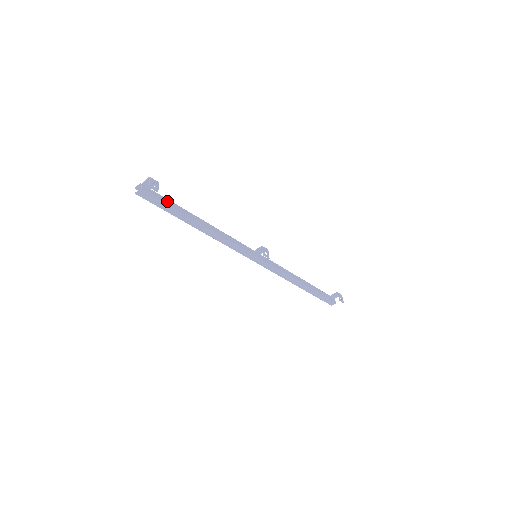
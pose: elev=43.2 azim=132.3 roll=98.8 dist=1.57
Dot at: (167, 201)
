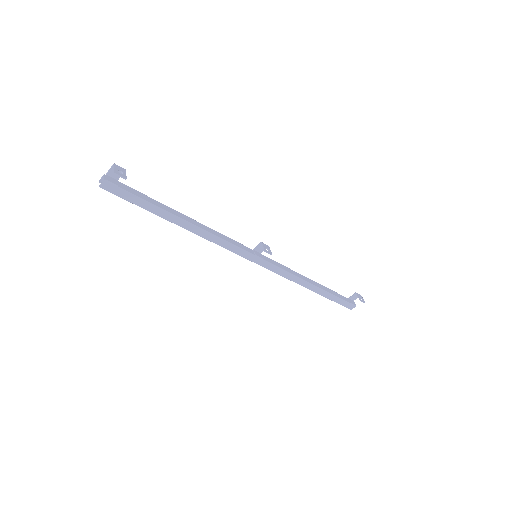
Dot at: (140, 194)
